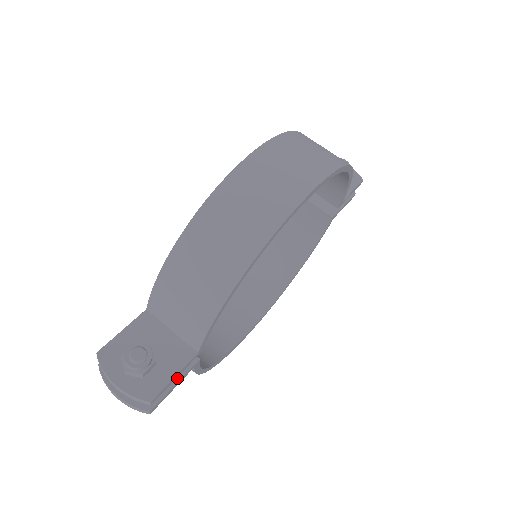
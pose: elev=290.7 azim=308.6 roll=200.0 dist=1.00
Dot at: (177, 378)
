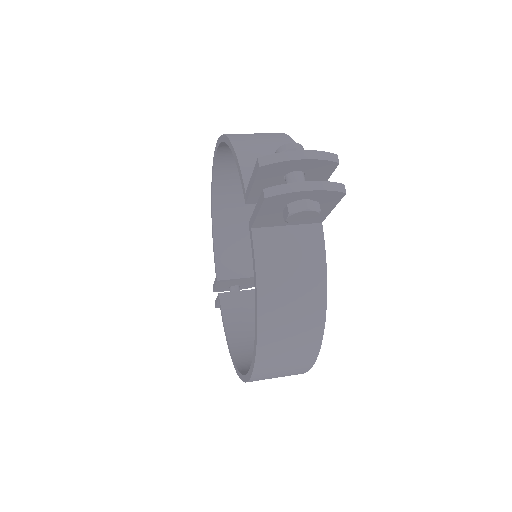
Dot at: occluded
